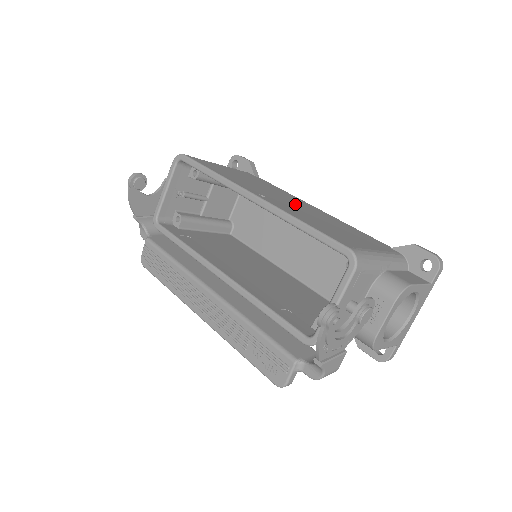
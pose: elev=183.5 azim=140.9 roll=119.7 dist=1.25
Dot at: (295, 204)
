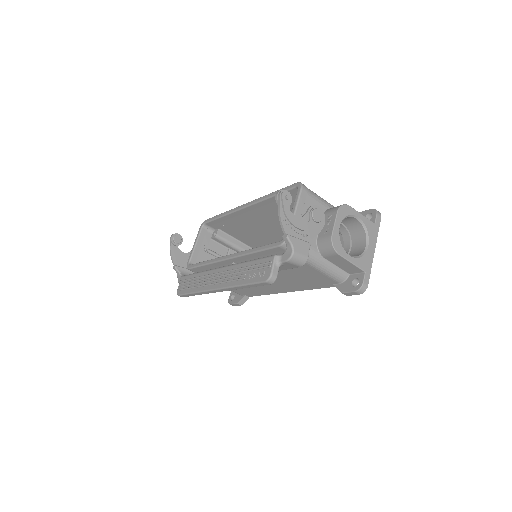
Dot at: occluded
